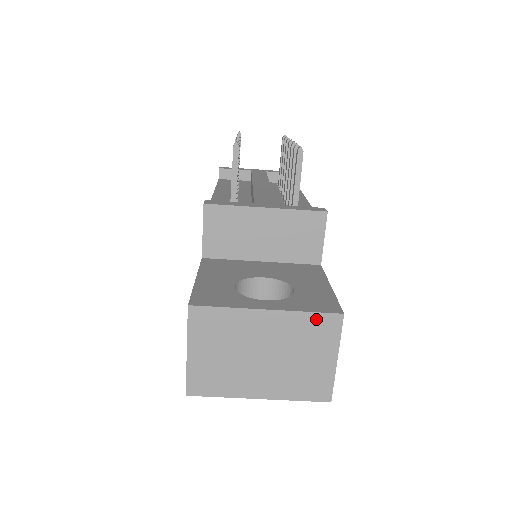
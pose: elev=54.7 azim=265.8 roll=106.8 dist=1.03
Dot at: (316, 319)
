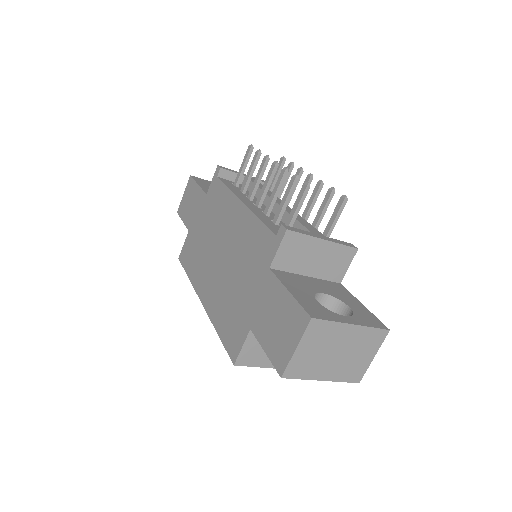
Dot at: (375, 332)
